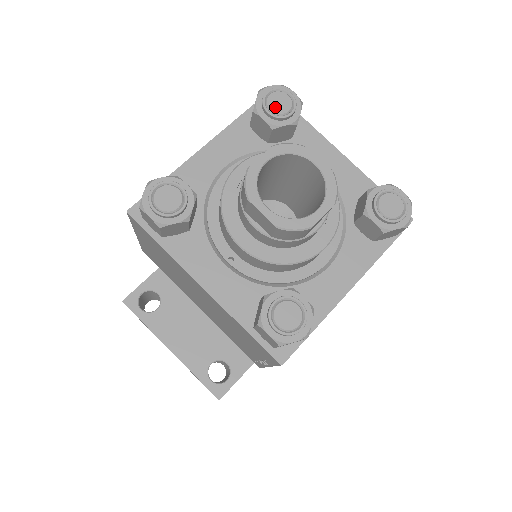
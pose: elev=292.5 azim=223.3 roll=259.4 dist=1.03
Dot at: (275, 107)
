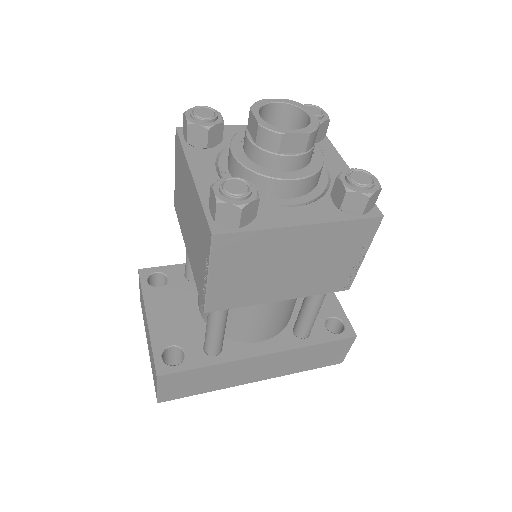
Dot at: occluded
